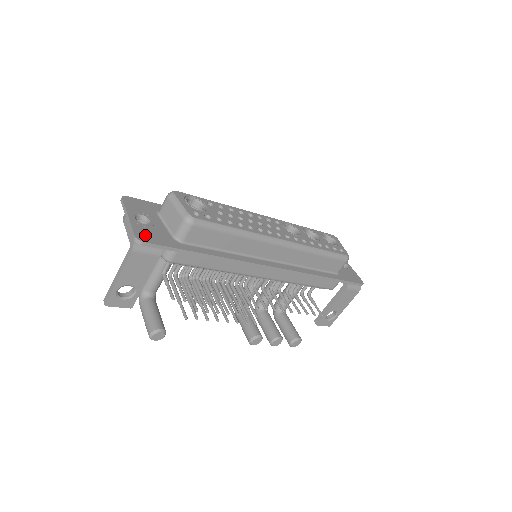
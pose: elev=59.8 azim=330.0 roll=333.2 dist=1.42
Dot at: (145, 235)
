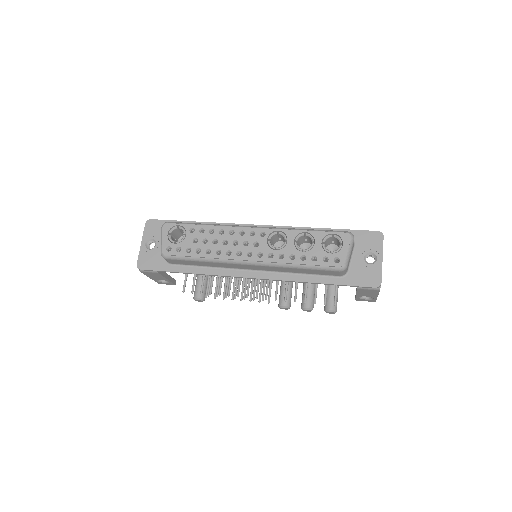
Dot at: (144, 262)
